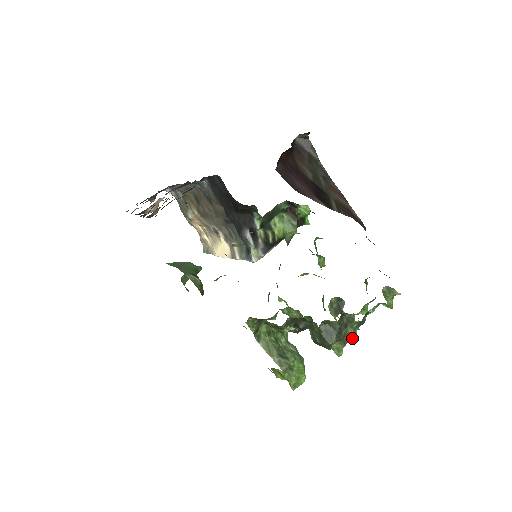
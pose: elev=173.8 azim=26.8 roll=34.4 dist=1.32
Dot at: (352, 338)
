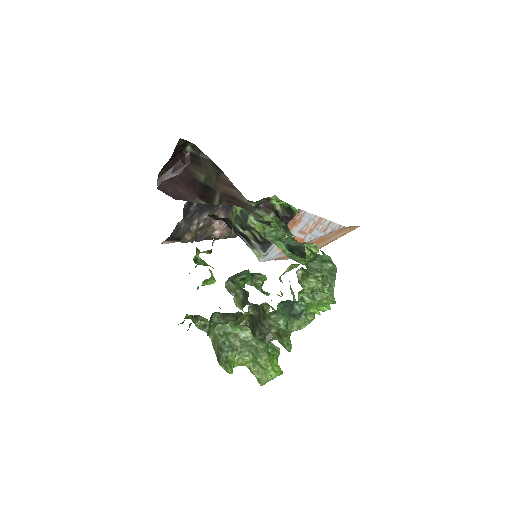
Dot at: (284, 331)
